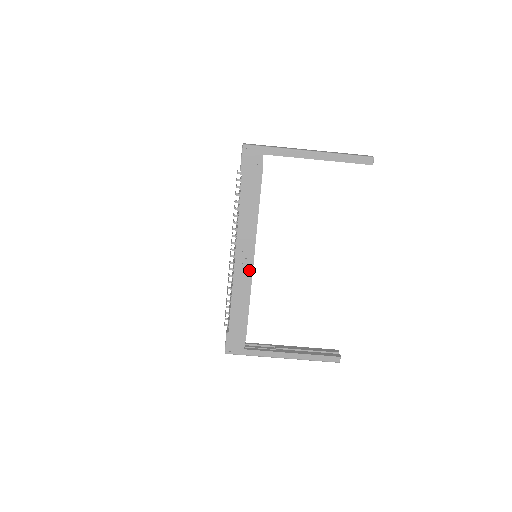
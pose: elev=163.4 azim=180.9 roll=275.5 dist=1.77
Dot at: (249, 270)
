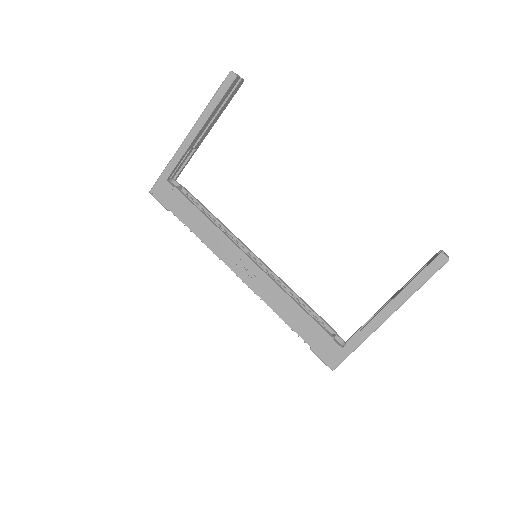
Dot at: (259, 273)
